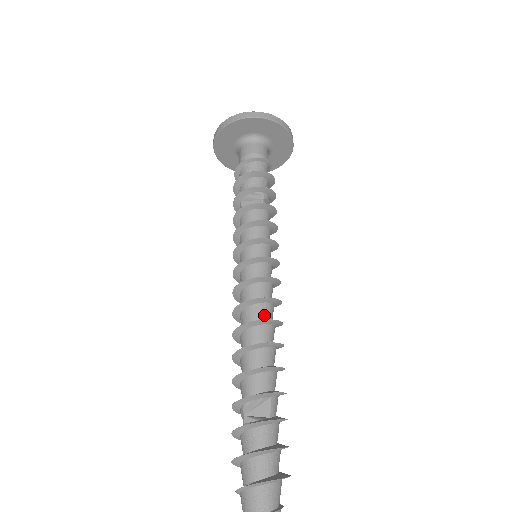
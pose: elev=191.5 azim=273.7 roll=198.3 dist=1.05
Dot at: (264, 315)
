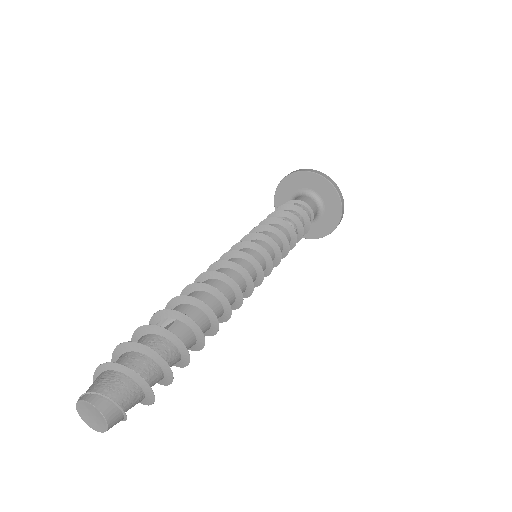
Dot at: occluded
